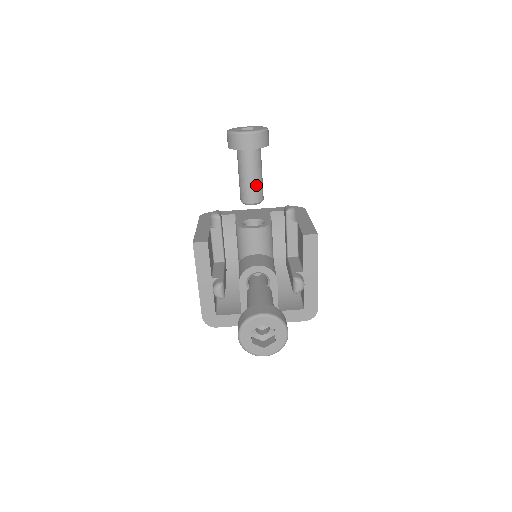
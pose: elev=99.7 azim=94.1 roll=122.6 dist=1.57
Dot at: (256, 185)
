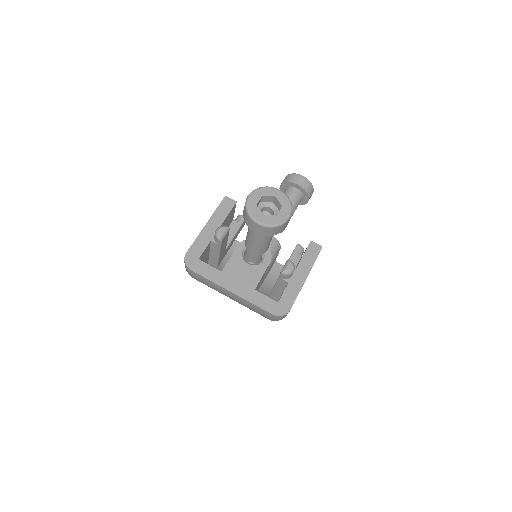
Dot at: occluded
